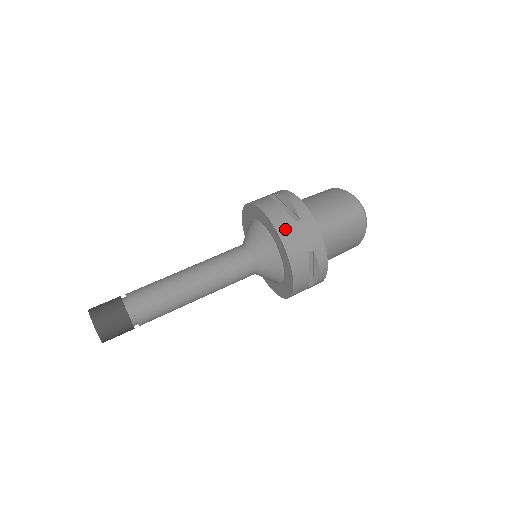
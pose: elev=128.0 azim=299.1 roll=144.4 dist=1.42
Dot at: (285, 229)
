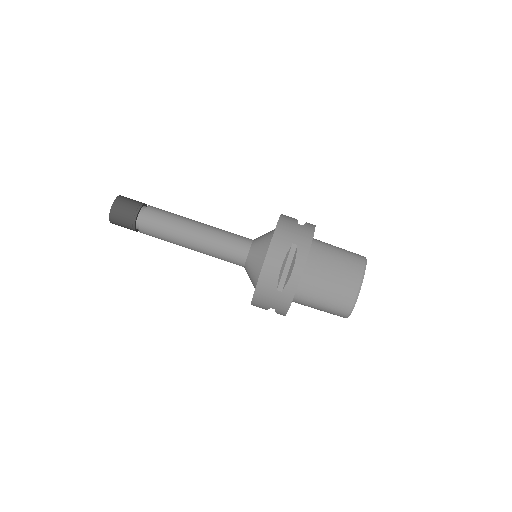
Dot at: (264, 288)
